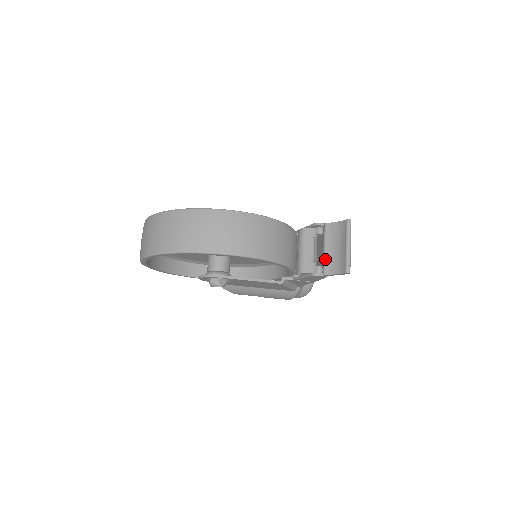
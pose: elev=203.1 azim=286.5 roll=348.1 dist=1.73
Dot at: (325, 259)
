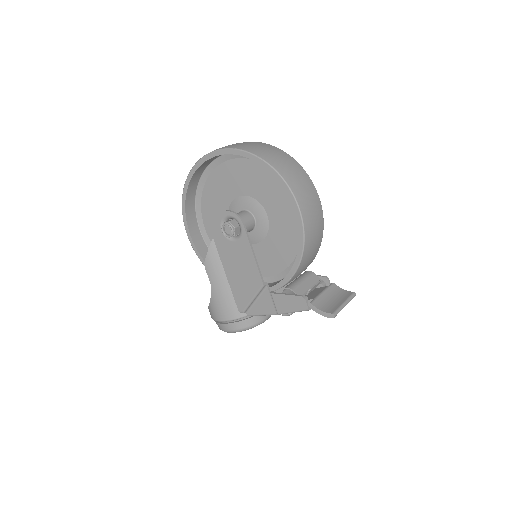
Dot at: (319, 297)
